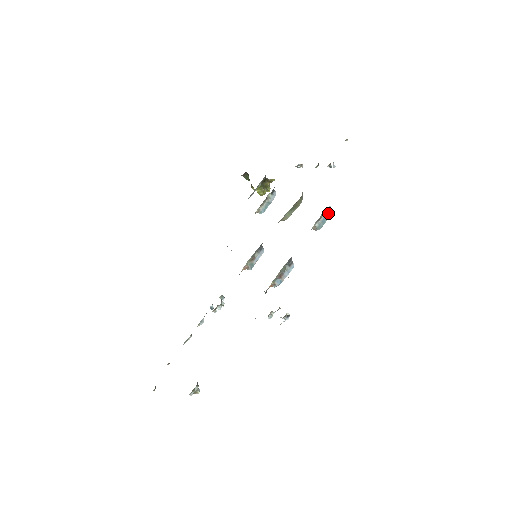
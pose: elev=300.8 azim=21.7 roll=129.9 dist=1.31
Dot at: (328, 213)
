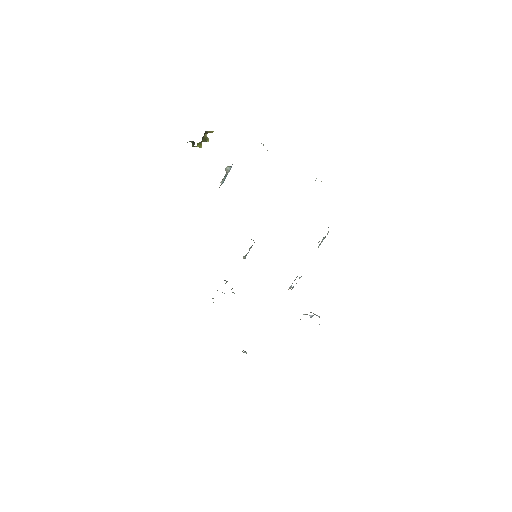
Dot at: occluded
